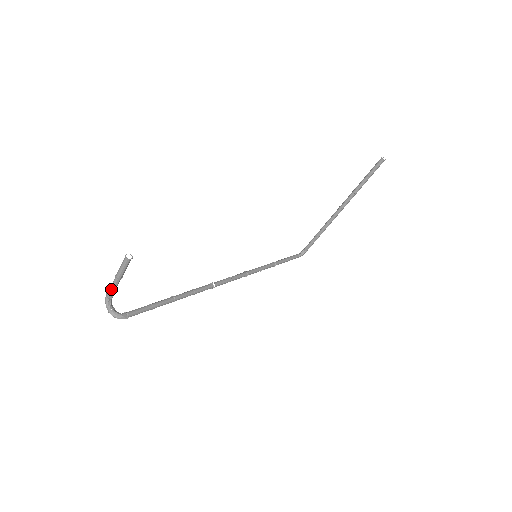
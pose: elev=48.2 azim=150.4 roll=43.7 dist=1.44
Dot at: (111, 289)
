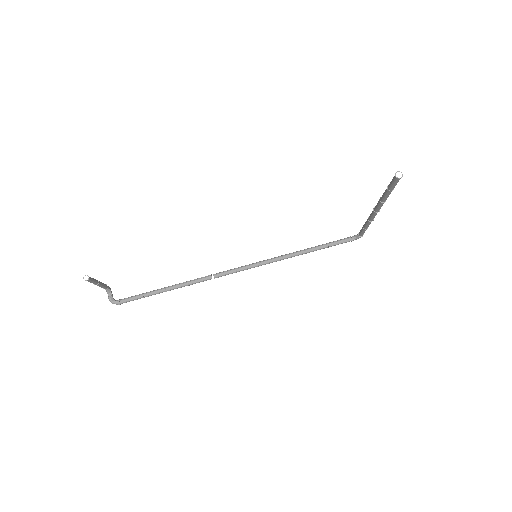
Dot at: (100, 286)
